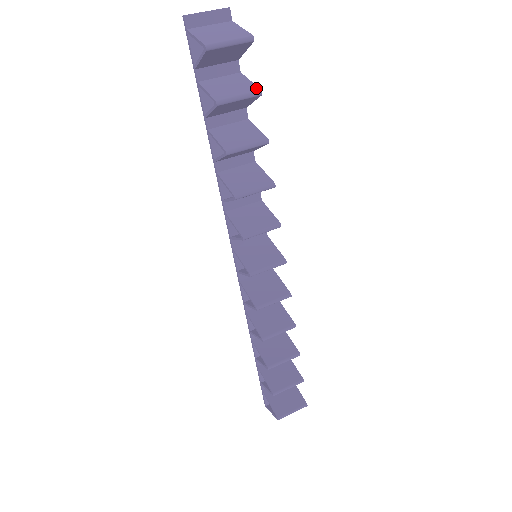
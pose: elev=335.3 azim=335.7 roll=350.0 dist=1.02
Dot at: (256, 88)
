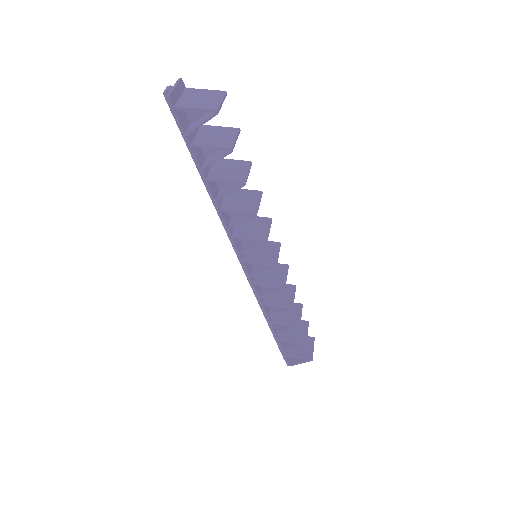
Dot at: (234, 129)
